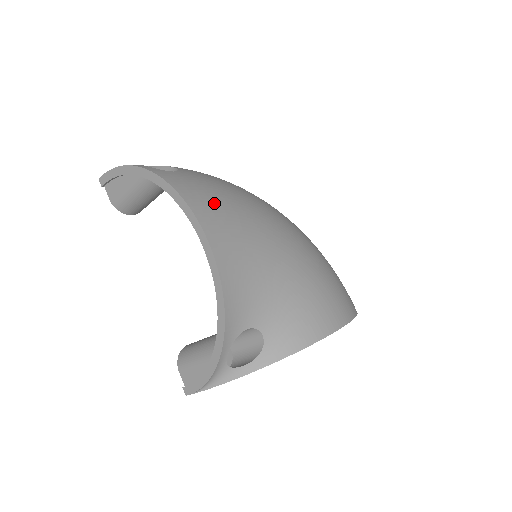
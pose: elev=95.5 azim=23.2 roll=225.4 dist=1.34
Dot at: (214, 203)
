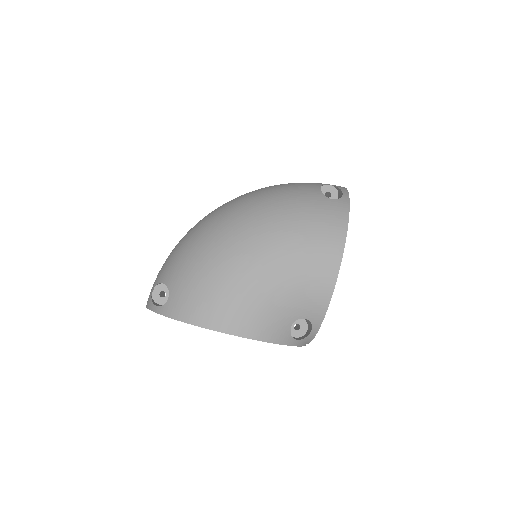
Dot at: (203, 302)
